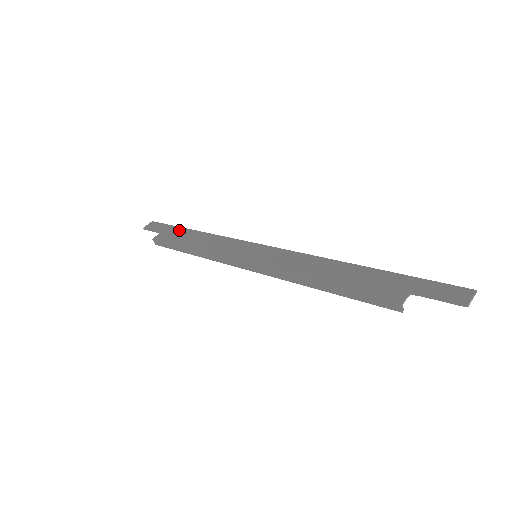
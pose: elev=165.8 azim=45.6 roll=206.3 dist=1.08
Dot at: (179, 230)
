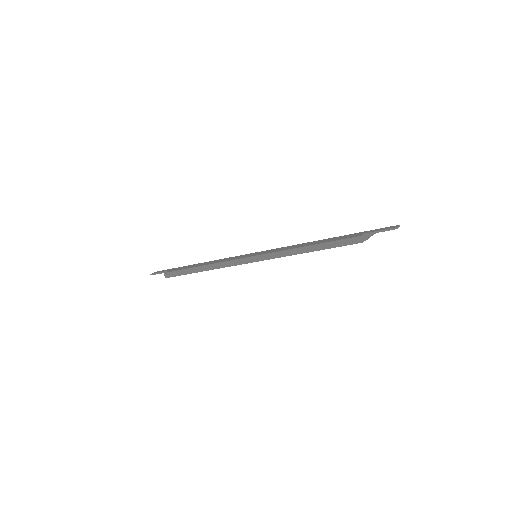
Dot at: (185, 266)
